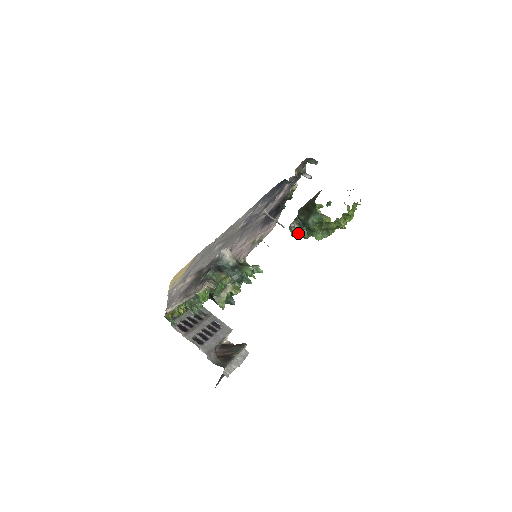
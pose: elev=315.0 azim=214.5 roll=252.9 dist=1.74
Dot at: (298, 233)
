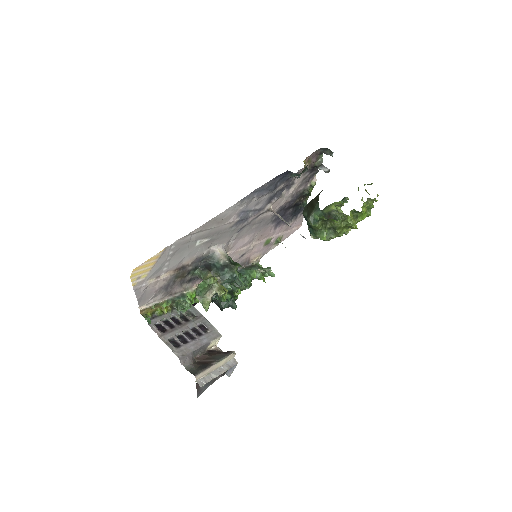
Dot at: occluded
